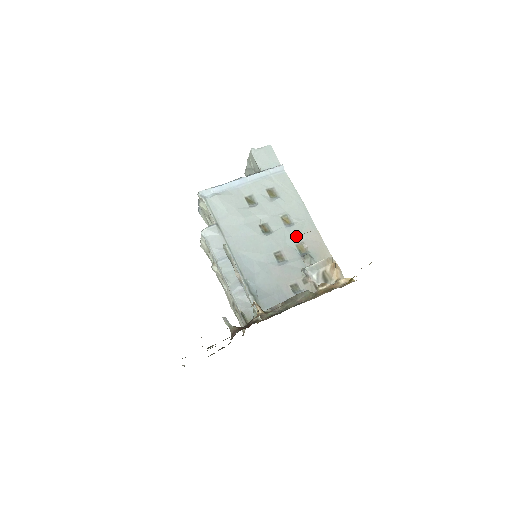
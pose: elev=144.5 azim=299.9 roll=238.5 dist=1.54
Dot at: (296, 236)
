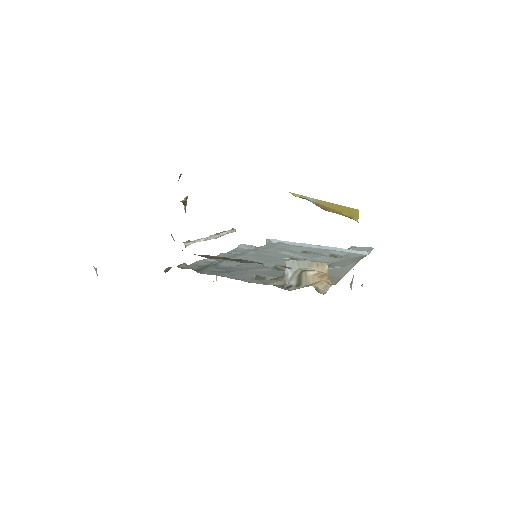
Dot at: occluded
